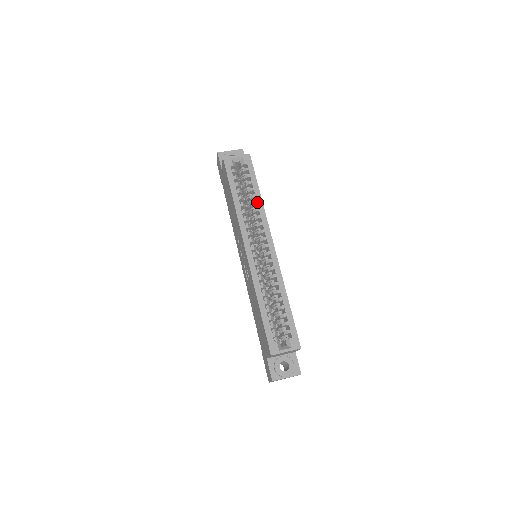
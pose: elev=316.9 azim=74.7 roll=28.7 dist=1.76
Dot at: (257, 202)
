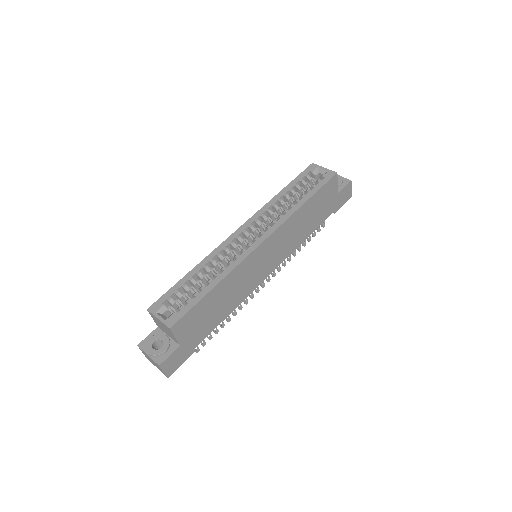
Dot at: (294, 206)
